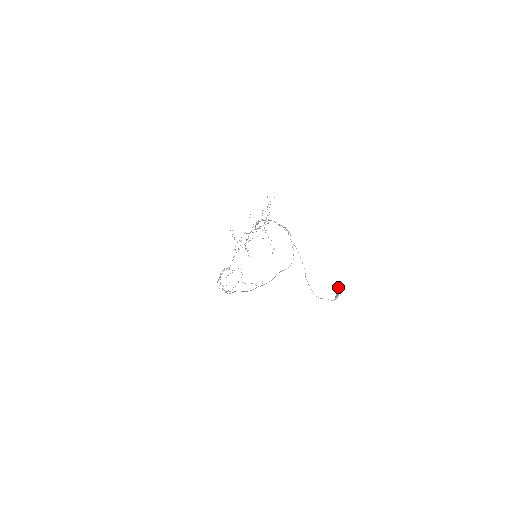
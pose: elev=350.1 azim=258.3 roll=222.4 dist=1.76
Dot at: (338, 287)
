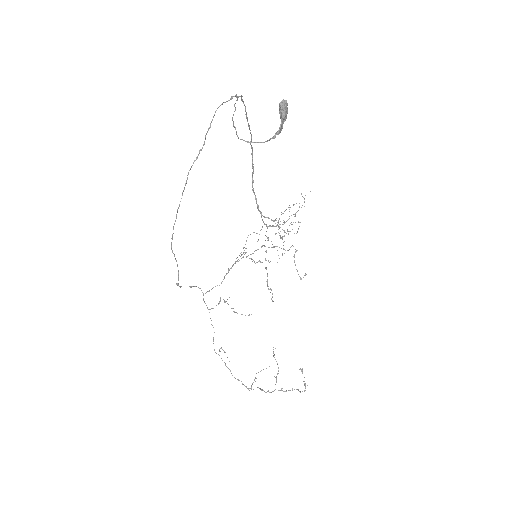
Dot at: (281, 101)
